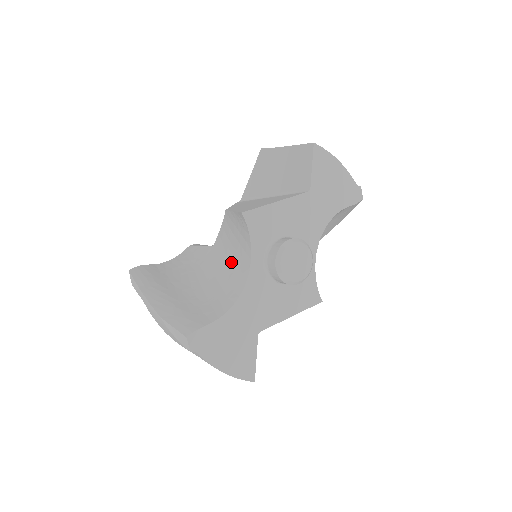
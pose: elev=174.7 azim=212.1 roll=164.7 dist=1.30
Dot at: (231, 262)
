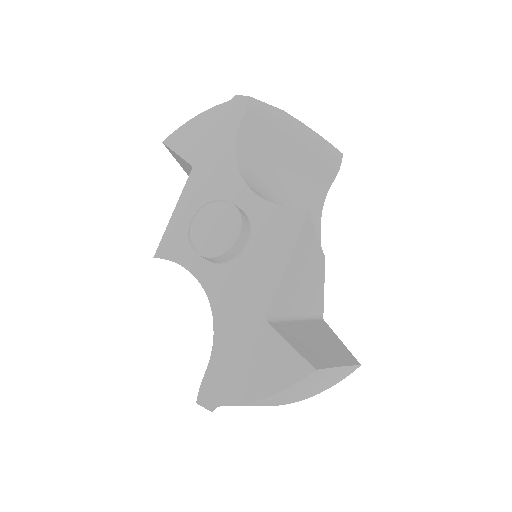
Dot at: occluded
